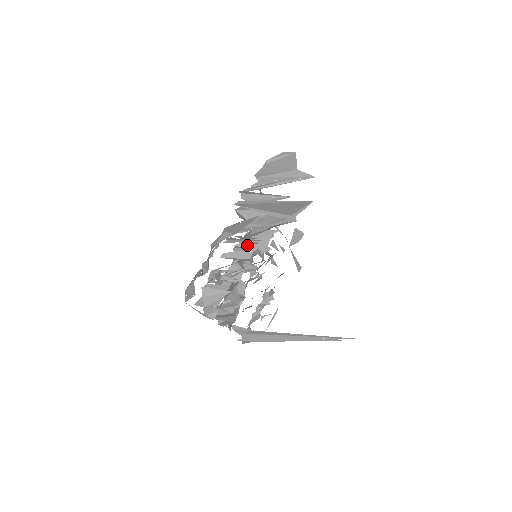
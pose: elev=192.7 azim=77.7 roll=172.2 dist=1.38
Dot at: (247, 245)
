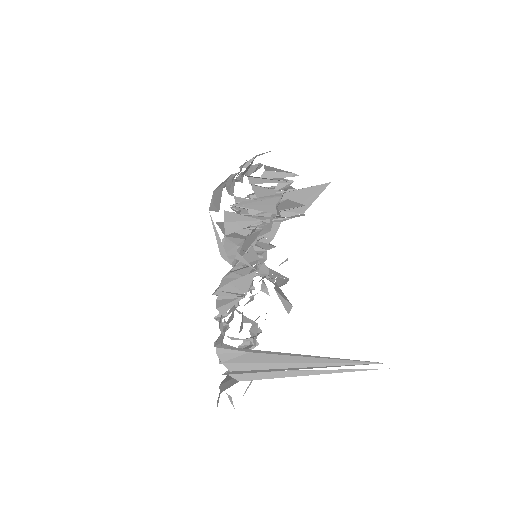
Dot at: occluded
